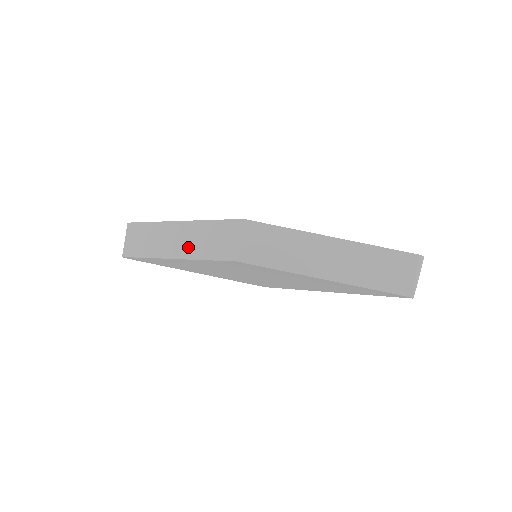
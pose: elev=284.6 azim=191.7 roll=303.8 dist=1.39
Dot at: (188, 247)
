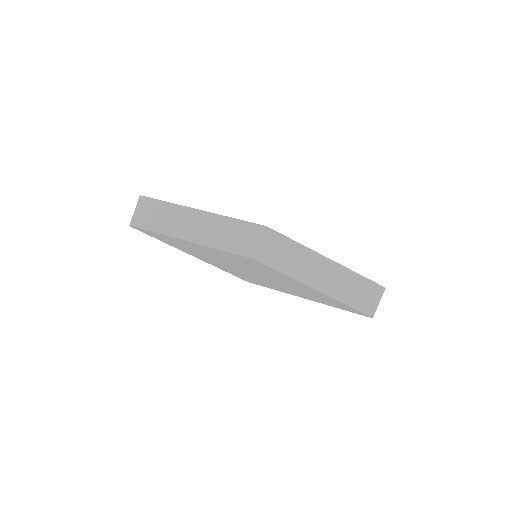
Dot at: (206, 235)
